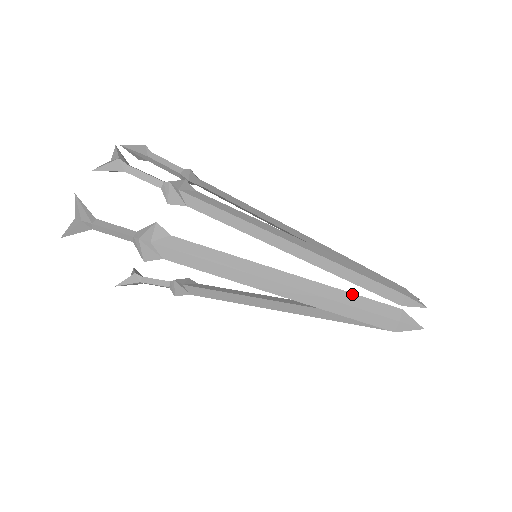
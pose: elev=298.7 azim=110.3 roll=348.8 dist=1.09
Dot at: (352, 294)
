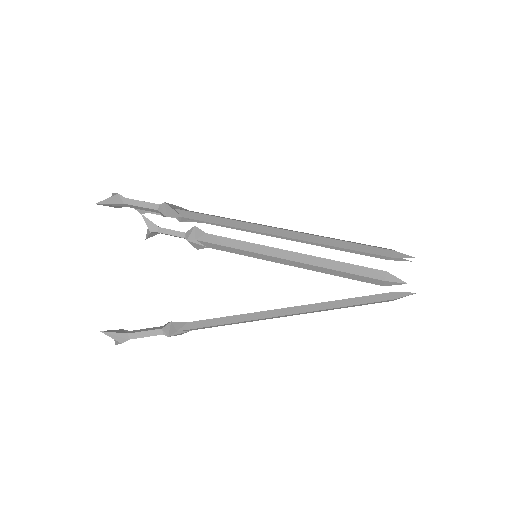
Dot at: occluded
